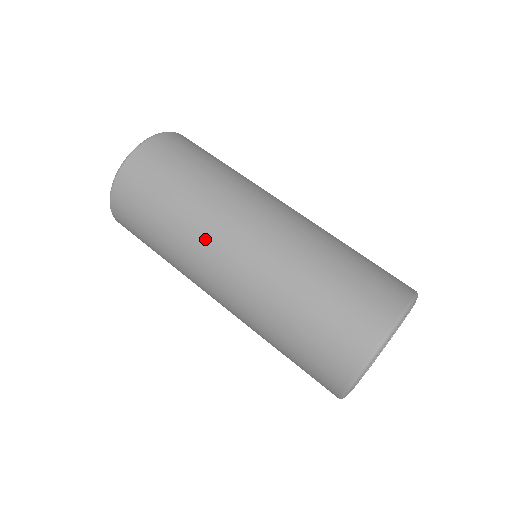
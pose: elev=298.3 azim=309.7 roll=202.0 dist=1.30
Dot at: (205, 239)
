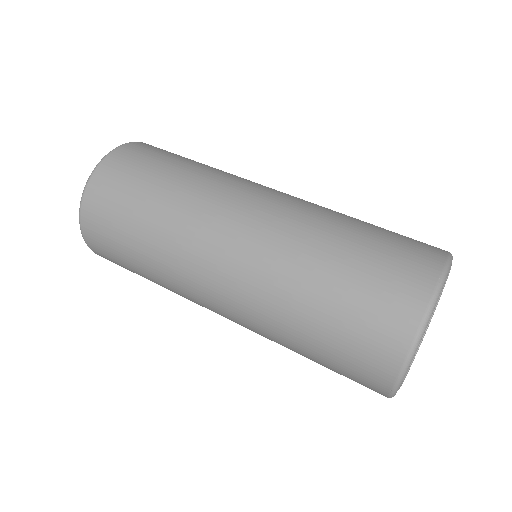
Dot at: (187, 283)
